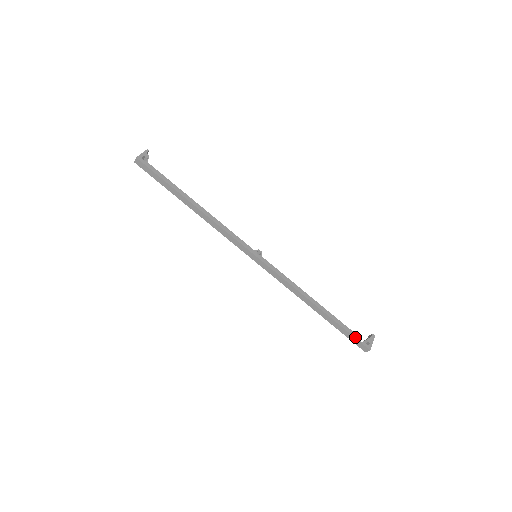
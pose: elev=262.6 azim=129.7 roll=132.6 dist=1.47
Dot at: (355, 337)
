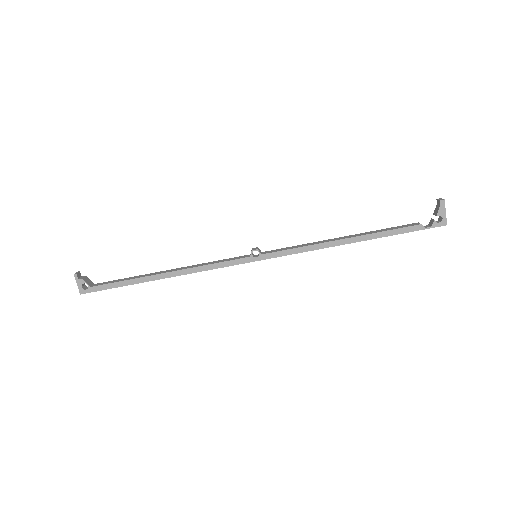
Dot at: (420, 229)
